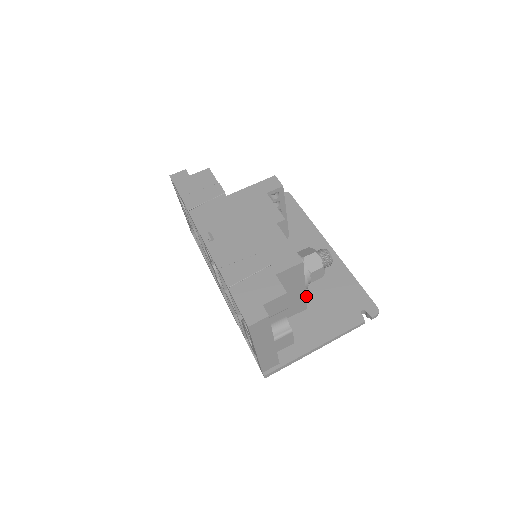
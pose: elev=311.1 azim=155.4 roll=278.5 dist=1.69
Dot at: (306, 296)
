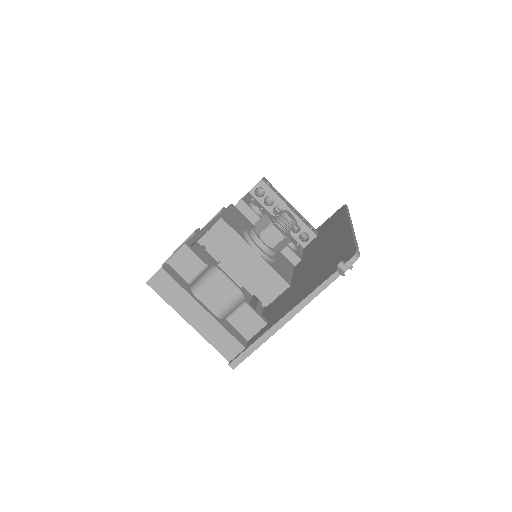
Dot at: (303, 278)
